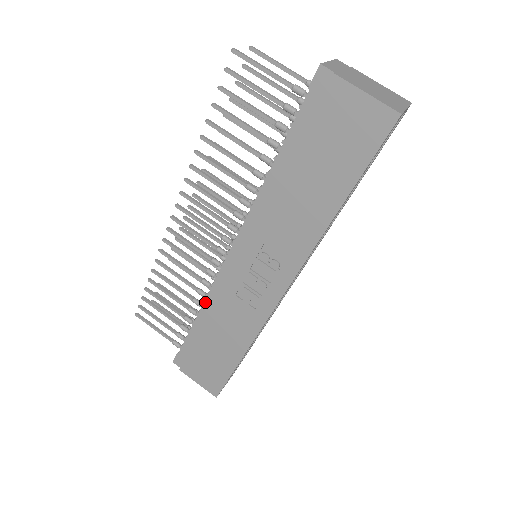
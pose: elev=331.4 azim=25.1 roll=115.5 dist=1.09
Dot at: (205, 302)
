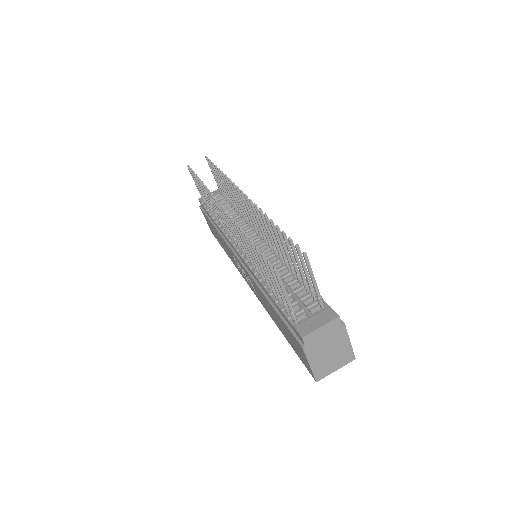
Dot at: (220, 229)
